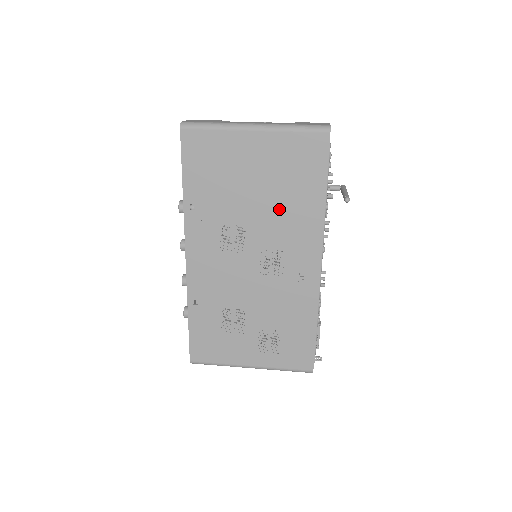
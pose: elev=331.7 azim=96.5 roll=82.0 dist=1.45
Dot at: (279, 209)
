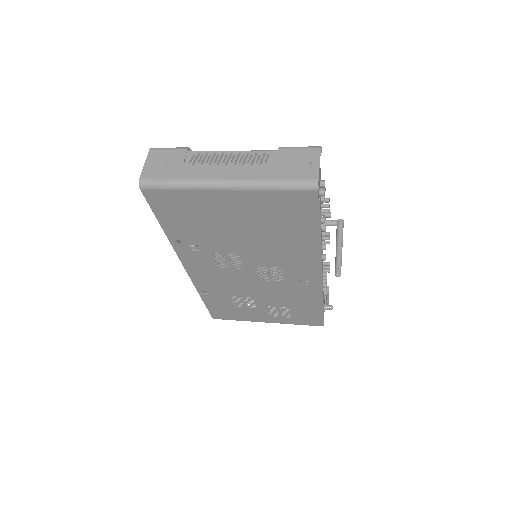
Dot at: (270, 244)
